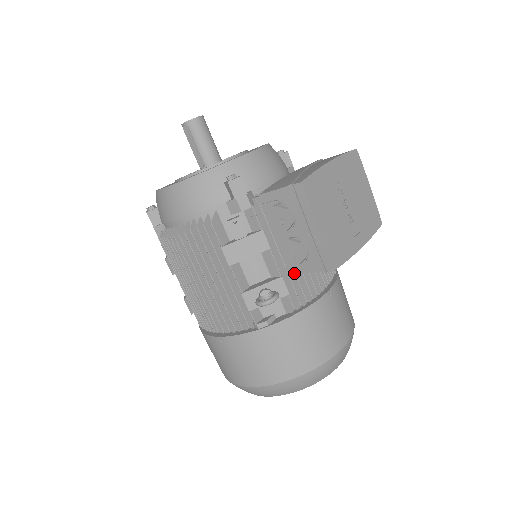
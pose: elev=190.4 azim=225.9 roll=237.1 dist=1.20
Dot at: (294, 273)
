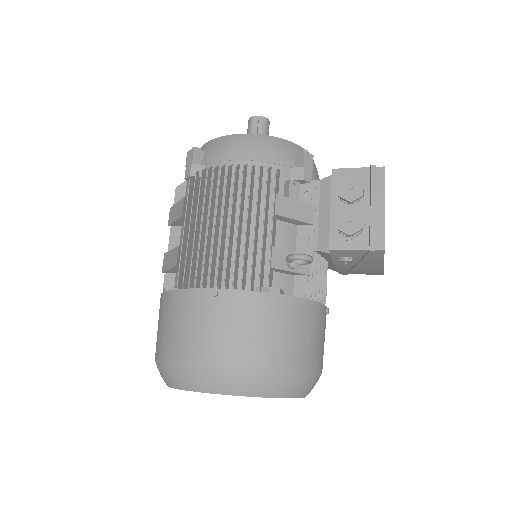
Dot at: (334, 248)
